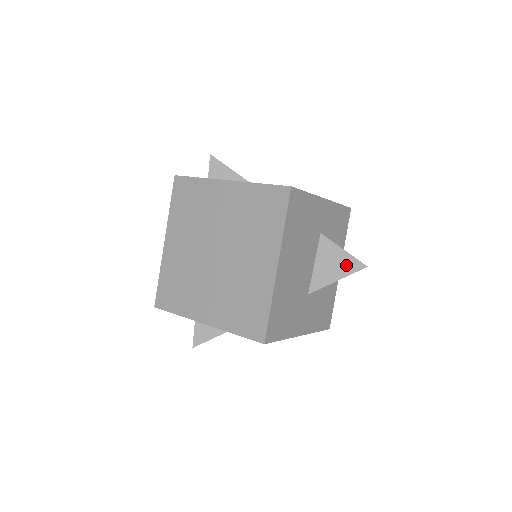
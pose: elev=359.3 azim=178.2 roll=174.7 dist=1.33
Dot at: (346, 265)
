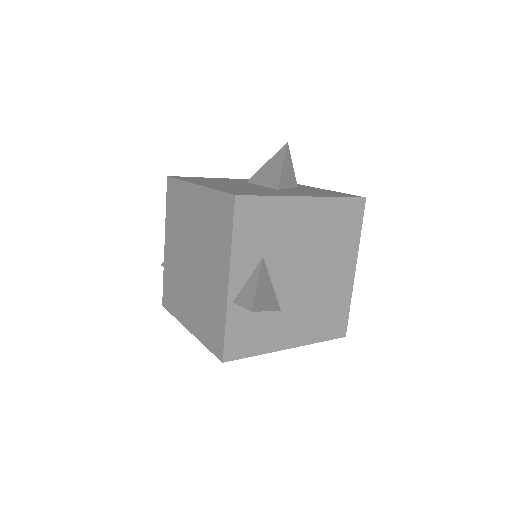
Dot at: (277, 160)
